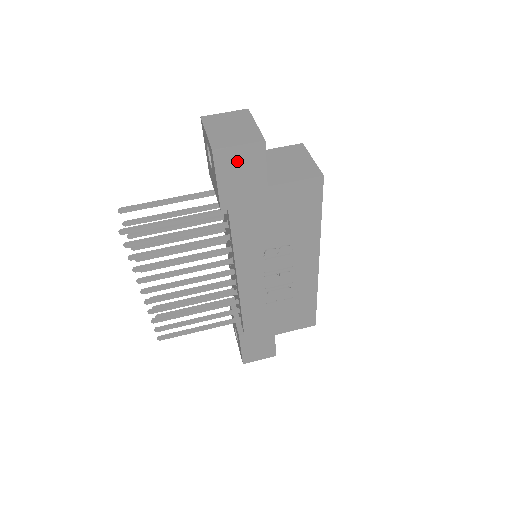
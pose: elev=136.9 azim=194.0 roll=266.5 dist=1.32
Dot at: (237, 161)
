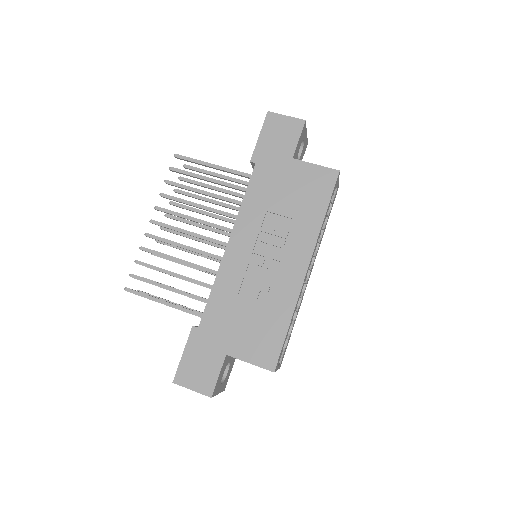
Dot at: (280, 127)
